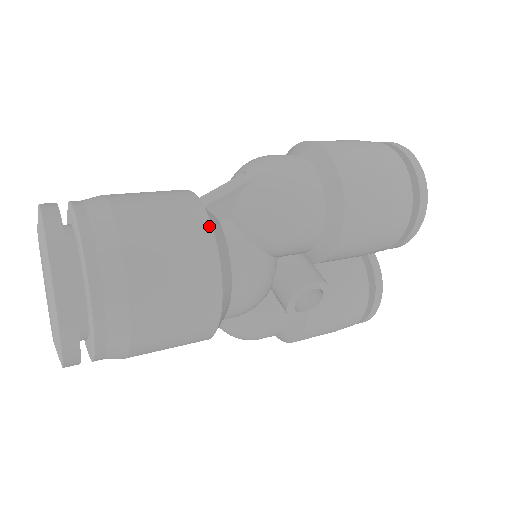
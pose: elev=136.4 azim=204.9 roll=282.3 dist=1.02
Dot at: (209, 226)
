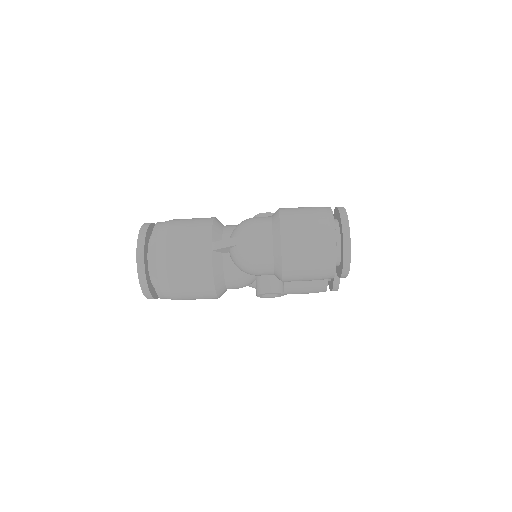
Dot at: (211, 264)
